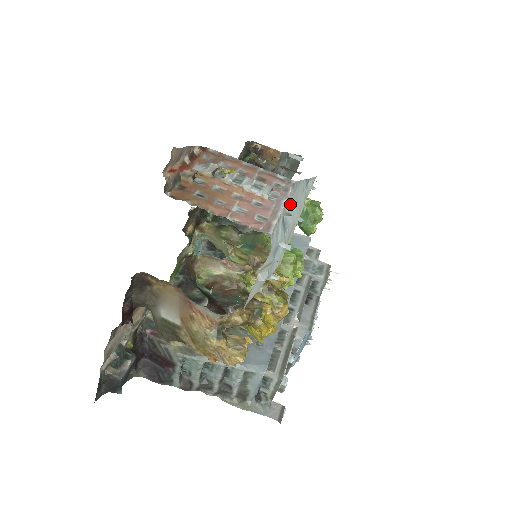
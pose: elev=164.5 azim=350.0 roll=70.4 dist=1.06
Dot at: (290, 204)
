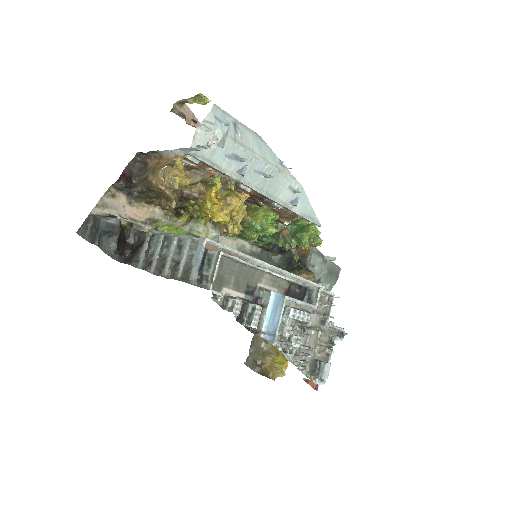
Dot at: (248, 133)
